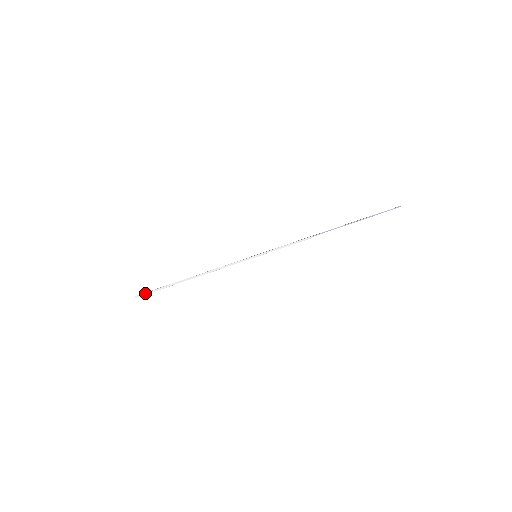
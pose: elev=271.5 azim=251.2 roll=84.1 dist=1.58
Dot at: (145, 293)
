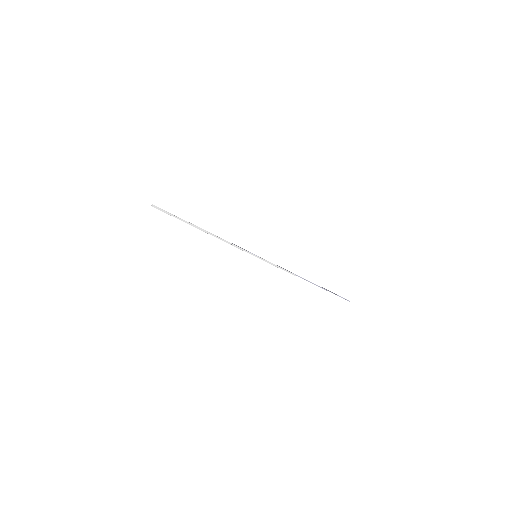
Dot at: (163, 210)
